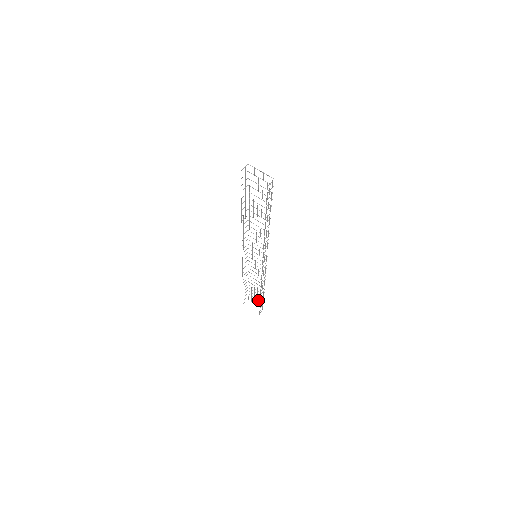
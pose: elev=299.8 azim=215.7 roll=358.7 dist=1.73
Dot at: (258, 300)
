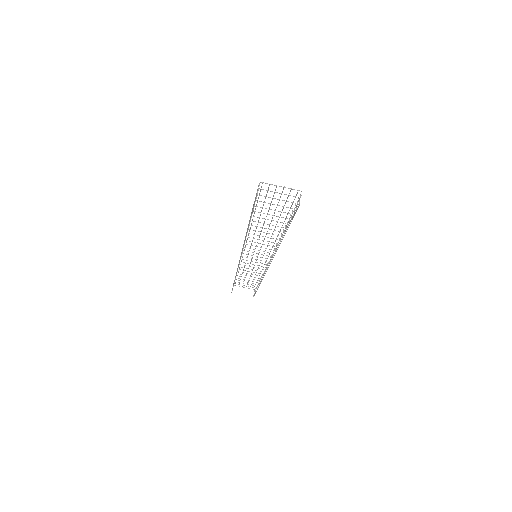
Dot at: occluded
